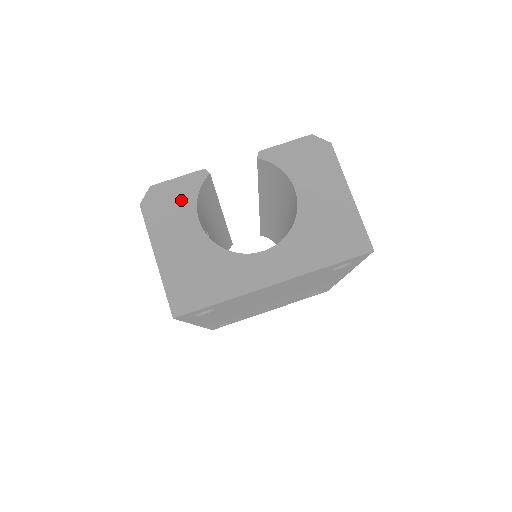
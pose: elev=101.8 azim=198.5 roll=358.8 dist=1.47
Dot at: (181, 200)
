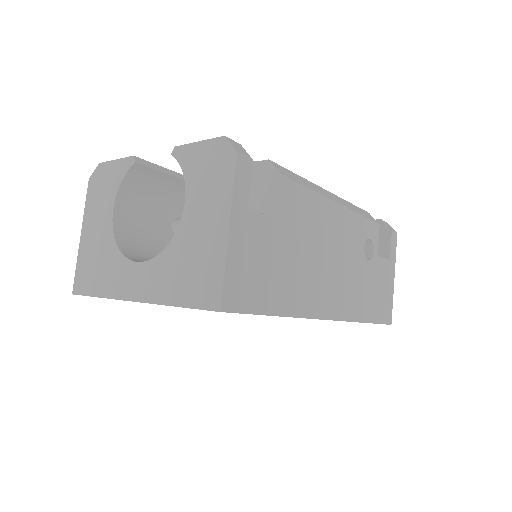
Dot at: (110, 184)
